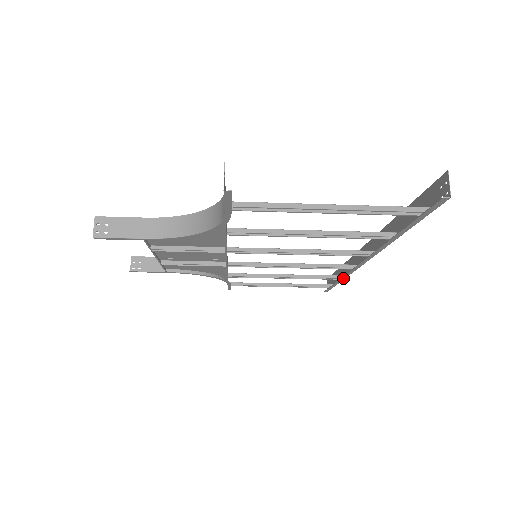
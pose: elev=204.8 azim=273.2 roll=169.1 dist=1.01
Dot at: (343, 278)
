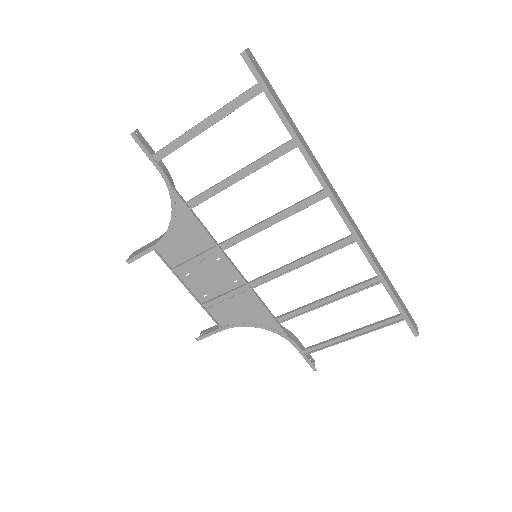
Dot at: (379, 274)
